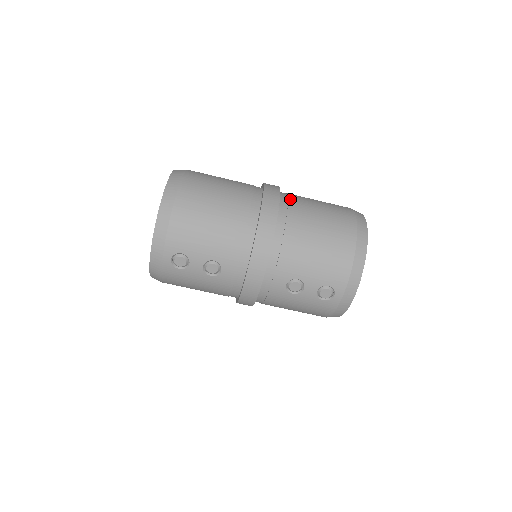
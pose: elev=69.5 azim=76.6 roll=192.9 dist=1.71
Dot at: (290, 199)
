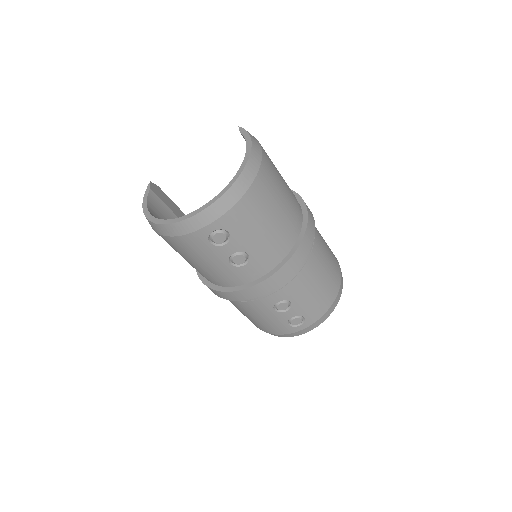
Dot at: occluded
